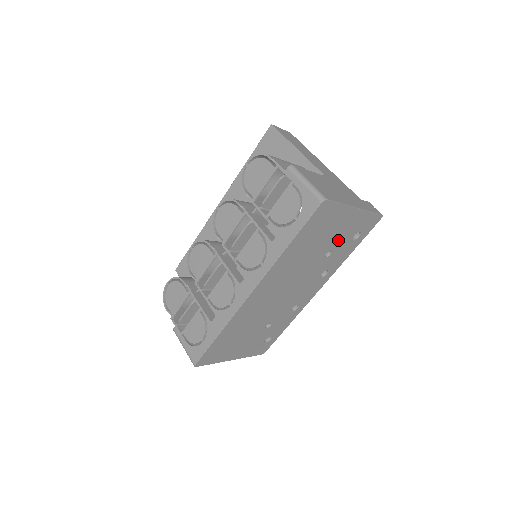
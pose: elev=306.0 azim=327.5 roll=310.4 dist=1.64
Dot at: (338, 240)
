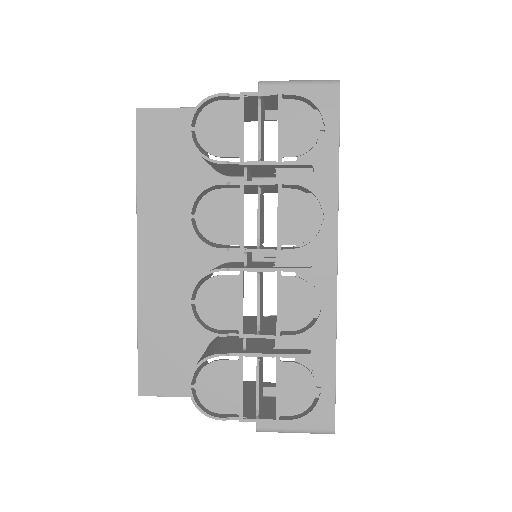
Dot at: occluded
